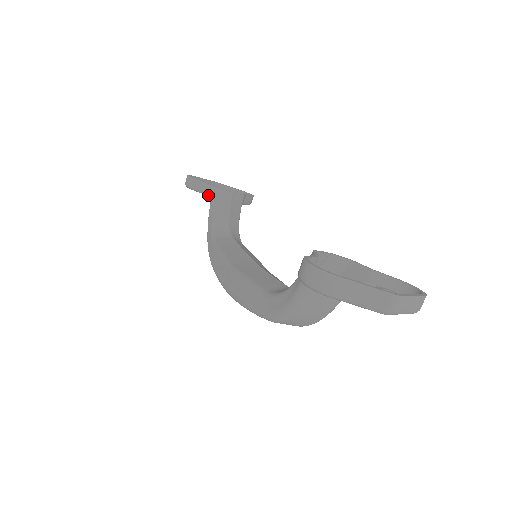
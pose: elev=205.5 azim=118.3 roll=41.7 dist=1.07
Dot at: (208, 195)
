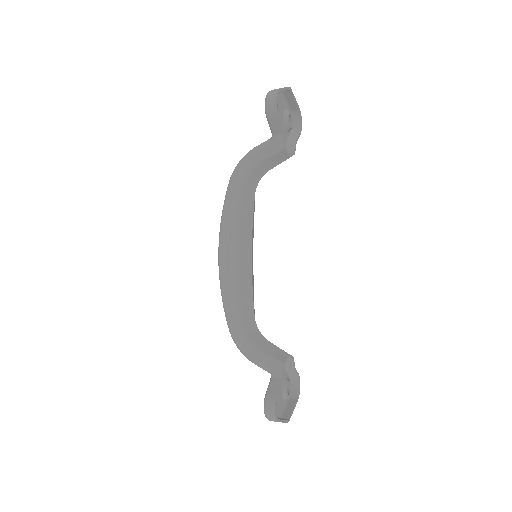
Dot at: (272, 137)
